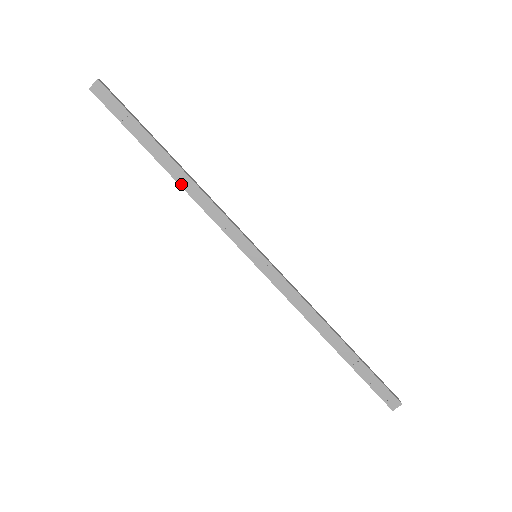
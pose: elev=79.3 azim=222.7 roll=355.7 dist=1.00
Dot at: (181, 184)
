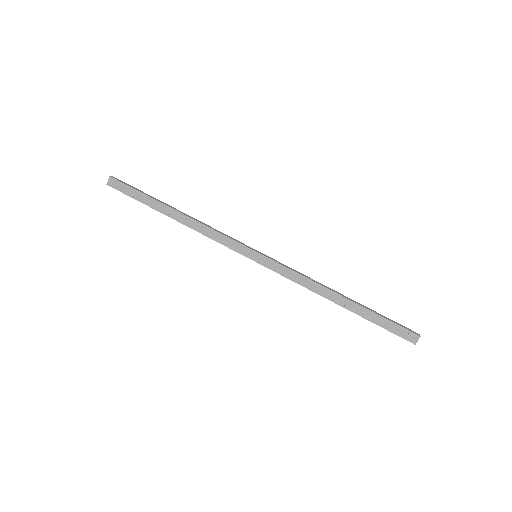
Dot at: (185, 224)
